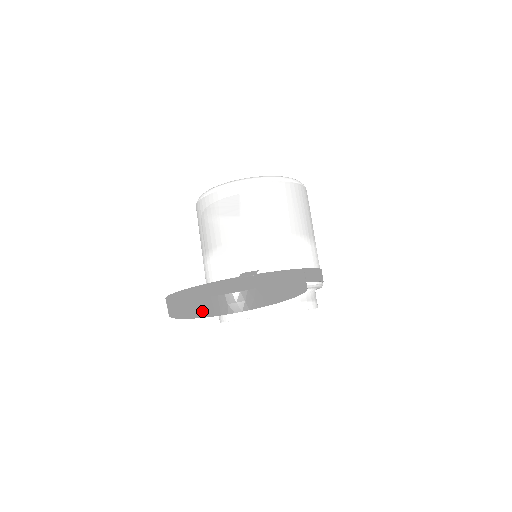
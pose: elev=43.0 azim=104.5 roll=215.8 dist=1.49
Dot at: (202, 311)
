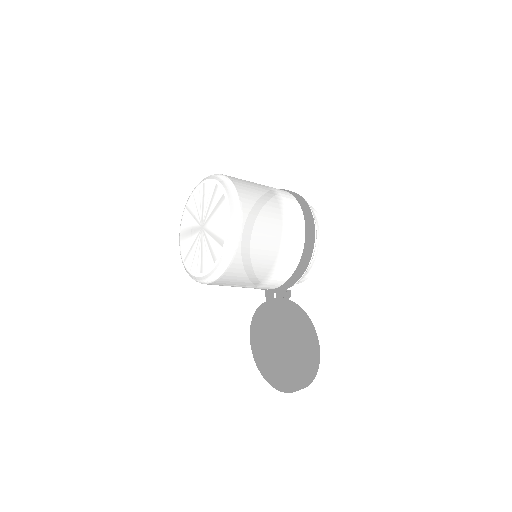
Dot at: occluded
